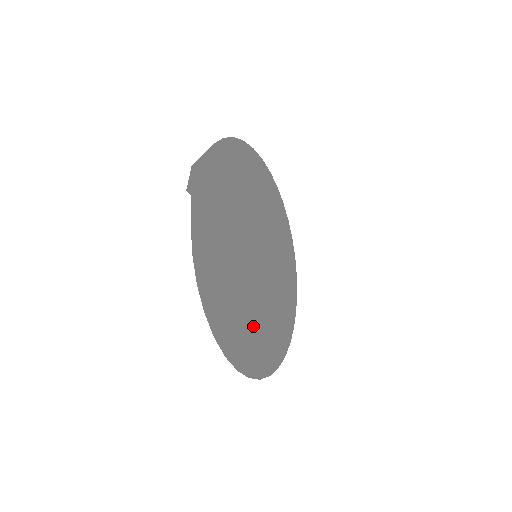
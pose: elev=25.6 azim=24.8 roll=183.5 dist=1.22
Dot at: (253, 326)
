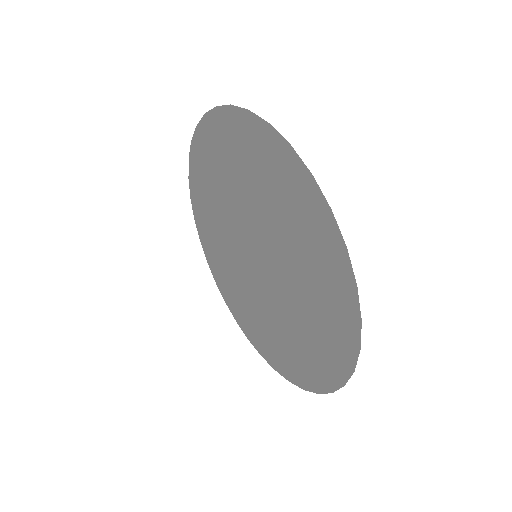
Dot at: (306, 304)
